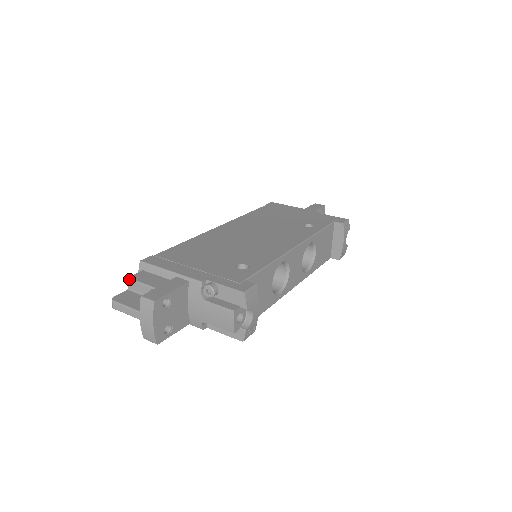
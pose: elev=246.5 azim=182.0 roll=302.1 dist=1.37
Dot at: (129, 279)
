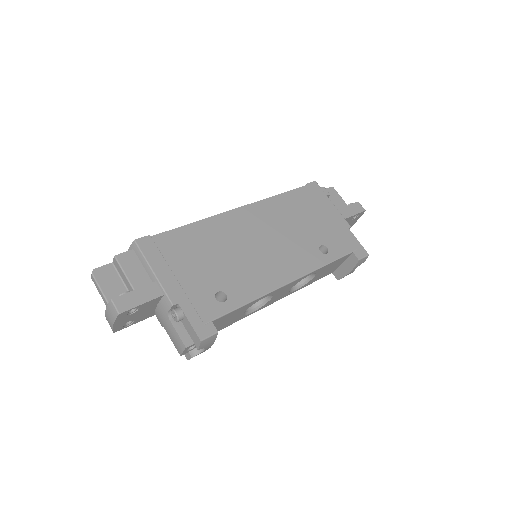
Dot at: (115, 258)
